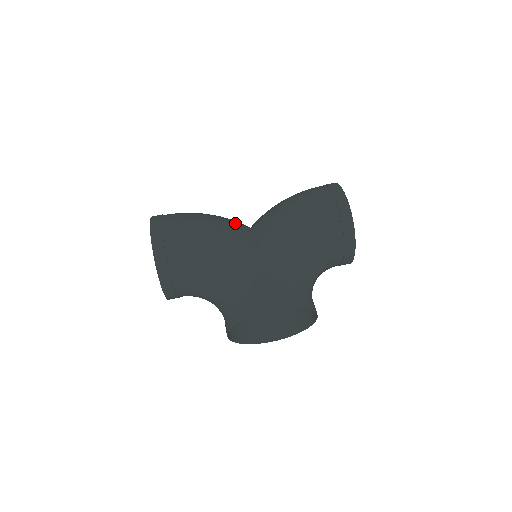
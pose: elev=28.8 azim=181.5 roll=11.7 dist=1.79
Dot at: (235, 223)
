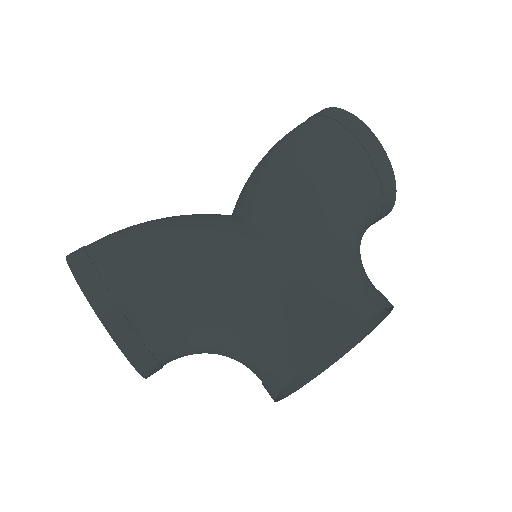
Dot at: (211, 217)
